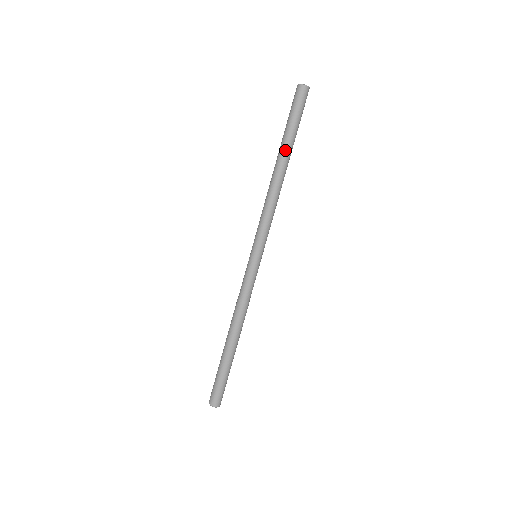
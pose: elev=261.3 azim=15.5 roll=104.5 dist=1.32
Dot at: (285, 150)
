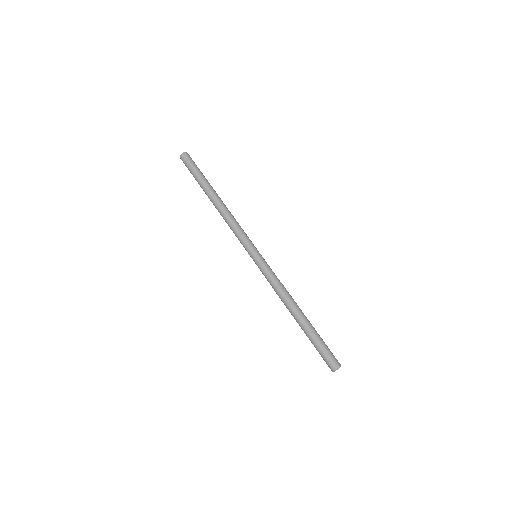
Dot at: (206, 191)
